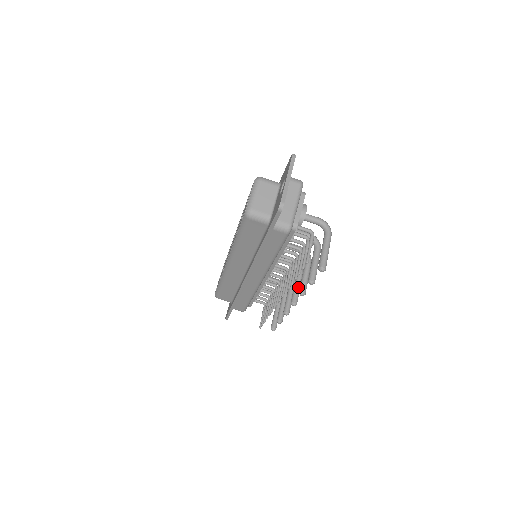
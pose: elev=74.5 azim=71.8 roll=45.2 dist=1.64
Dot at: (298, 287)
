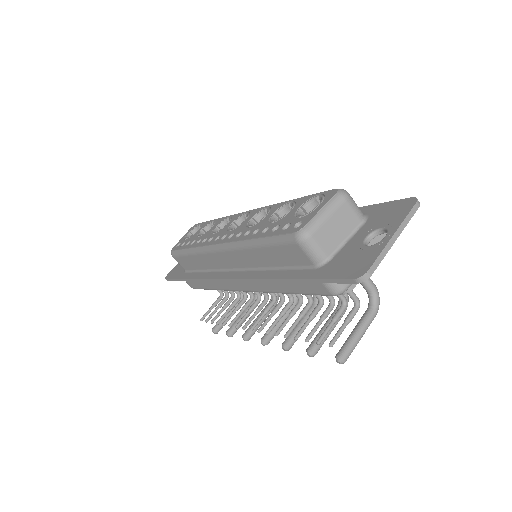
Dot at: (281, 324)
